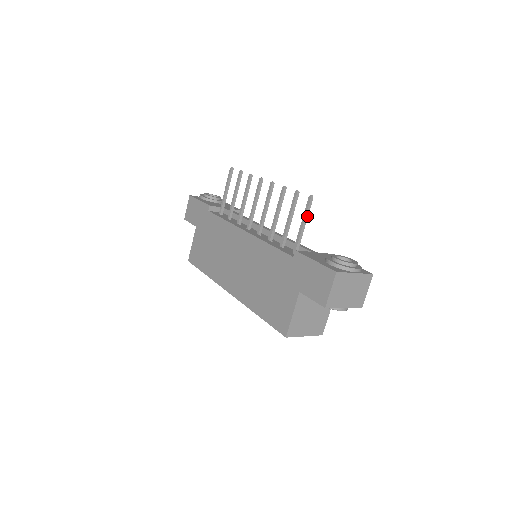
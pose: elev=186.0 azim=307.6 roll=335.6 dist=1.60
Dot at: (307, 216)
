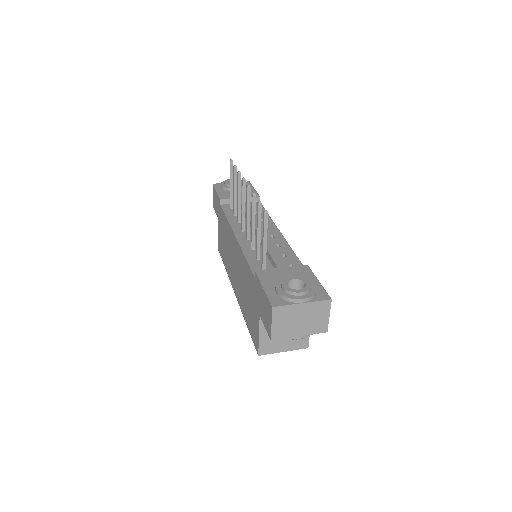
Dot at: (266, 232)
